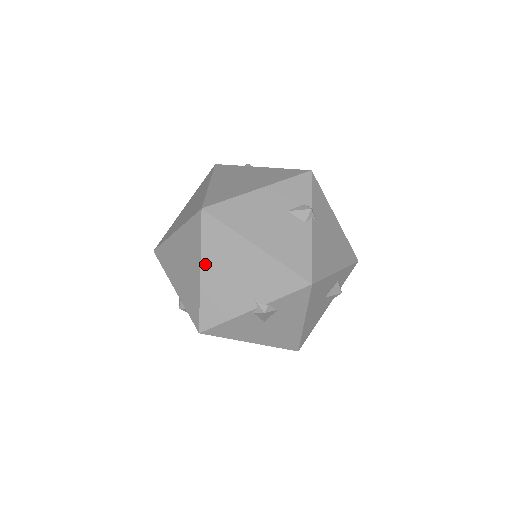
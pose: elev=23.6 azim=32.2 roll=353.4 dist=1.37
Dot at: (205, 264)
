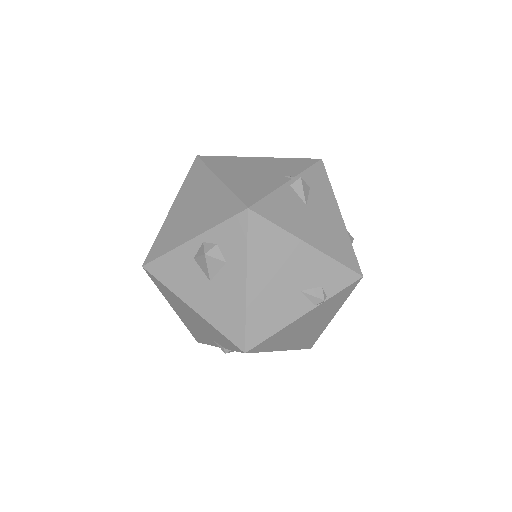
Dot at: (220, 174)
